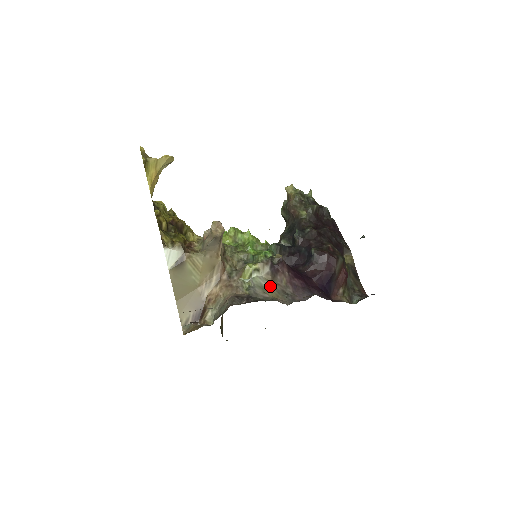
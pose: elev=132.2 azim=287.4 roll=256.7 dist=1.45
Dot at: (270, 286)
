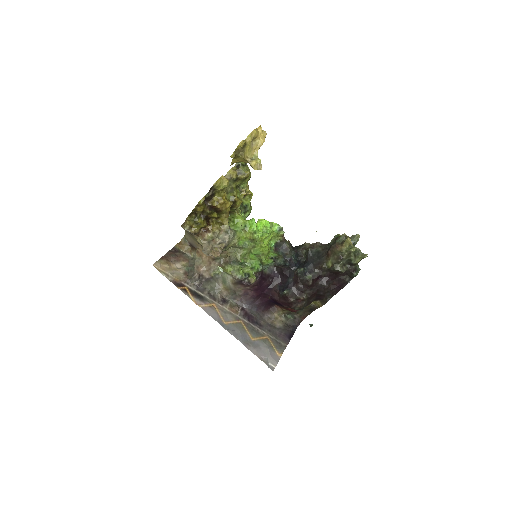
Dot at: (229, 284)
